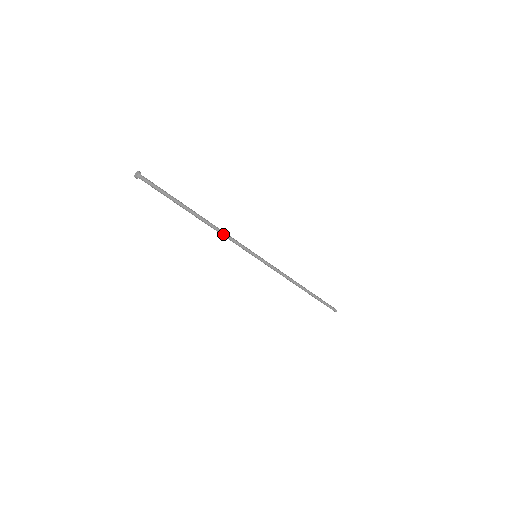
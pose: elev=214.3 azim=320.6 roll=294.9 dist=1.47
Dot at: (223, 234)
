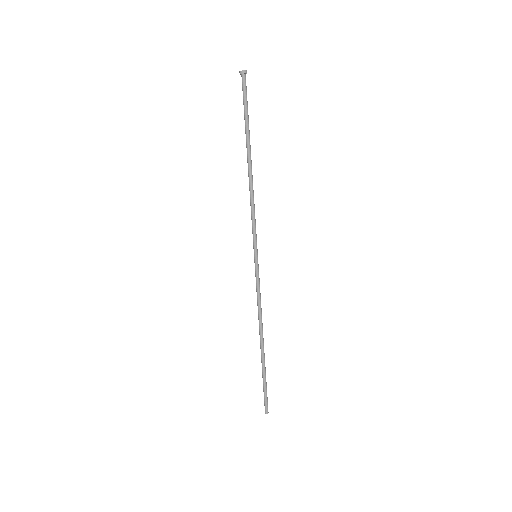
Dot at: (253, 199)
